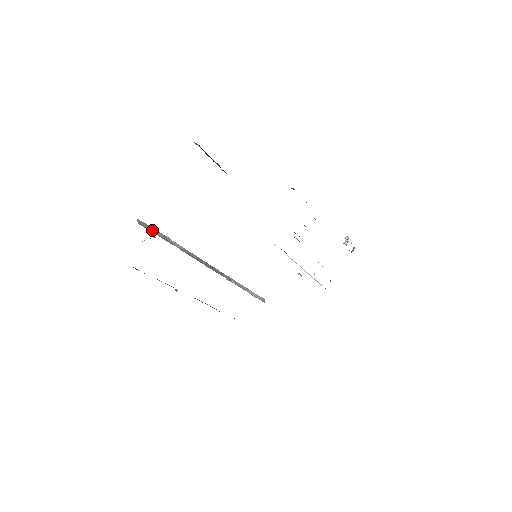
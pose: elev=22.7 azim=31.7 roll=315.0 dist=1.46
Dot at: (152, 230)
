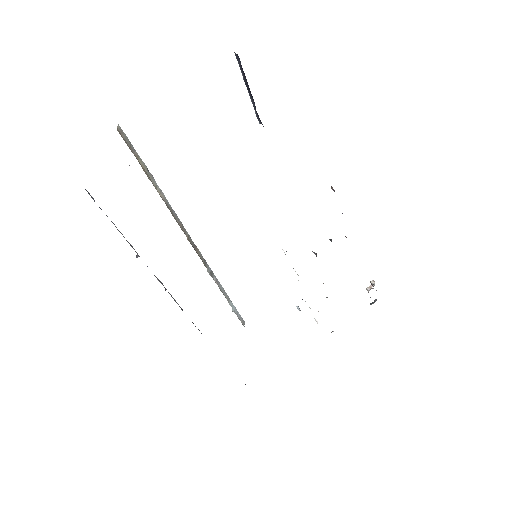
Dot at: (133, 152)
